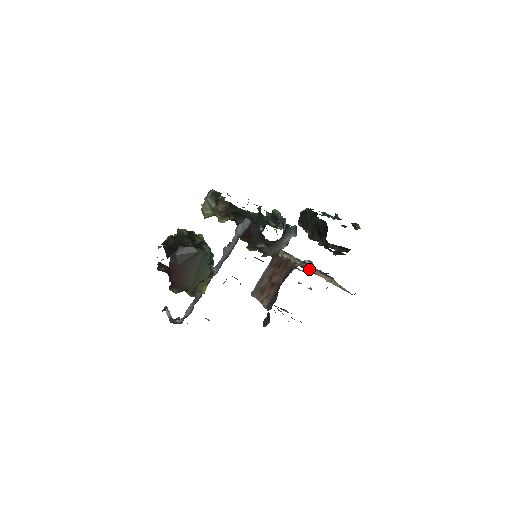
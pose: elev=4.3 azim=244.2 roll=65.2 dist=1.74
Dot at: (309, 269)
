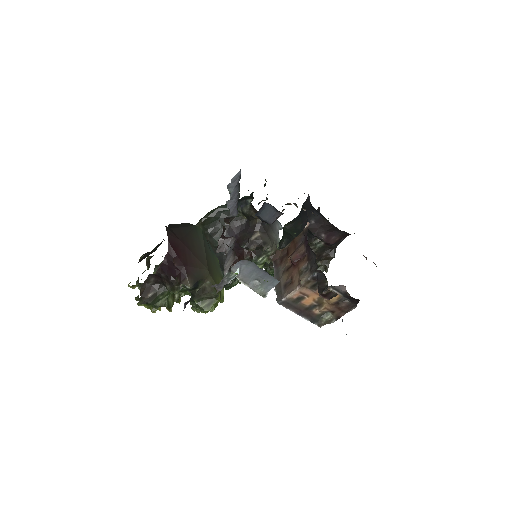
Dot at: occluded
